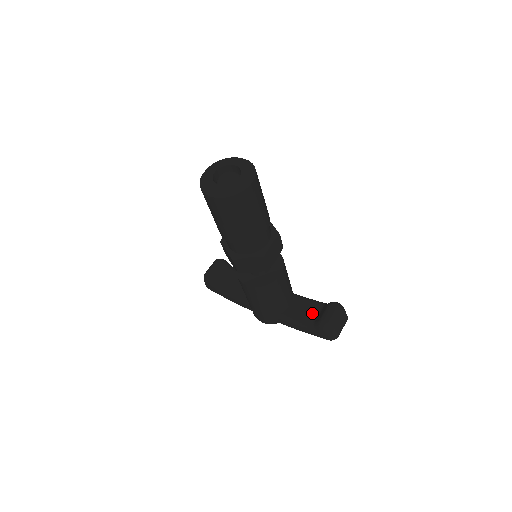
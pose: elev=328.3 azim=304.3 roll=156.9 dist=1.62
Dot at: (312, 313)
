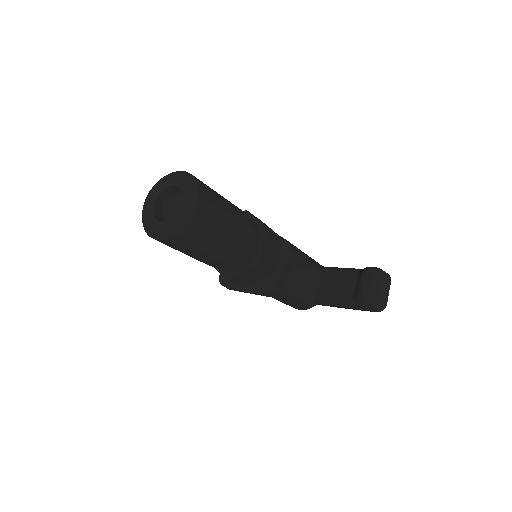
Dot at: (347, 287)
